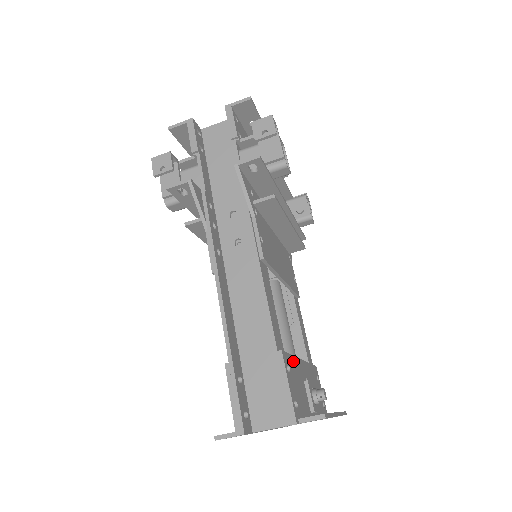
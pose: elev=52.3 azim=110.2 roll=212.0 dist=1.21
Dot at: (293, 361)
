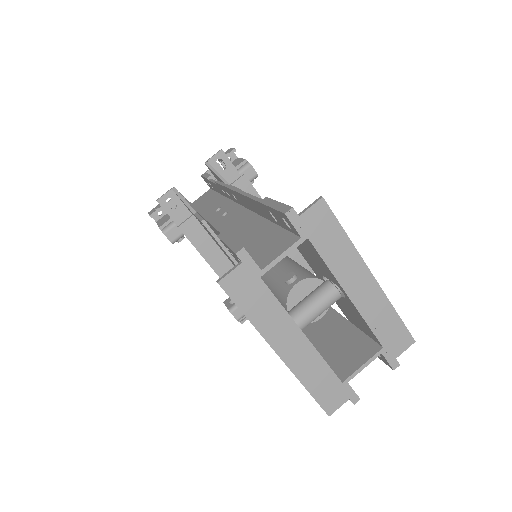
Dot at: occluded
